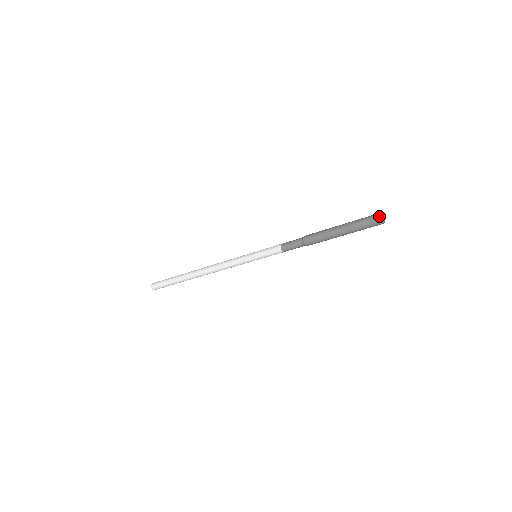
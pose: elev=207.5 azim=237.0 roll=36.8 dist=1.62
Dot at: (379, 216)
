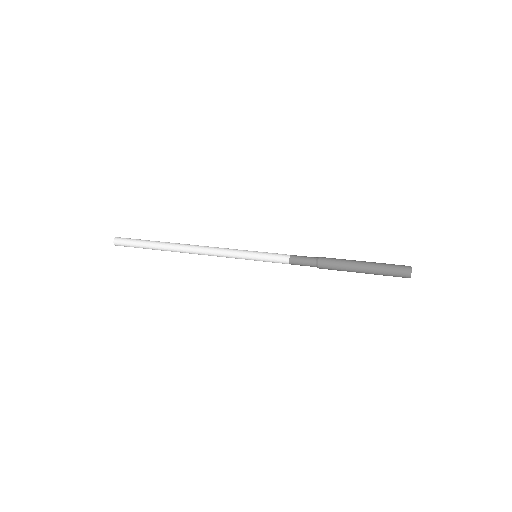
Dot at: (409, 274)
